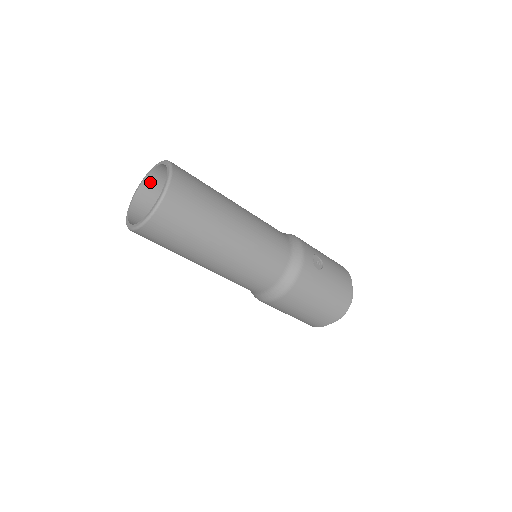
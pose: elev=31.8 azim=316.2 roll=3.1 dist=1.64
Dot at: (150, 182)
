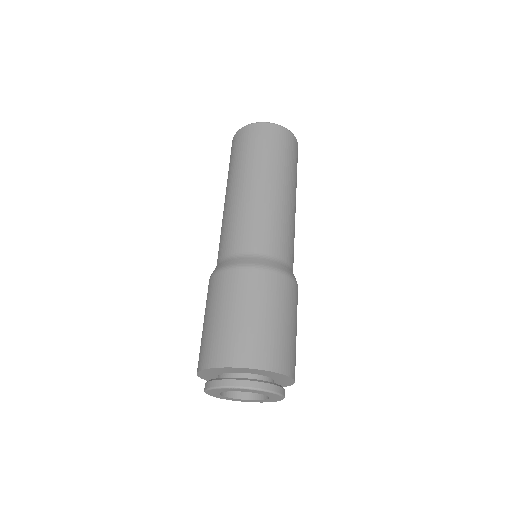
Dot at: occluded
